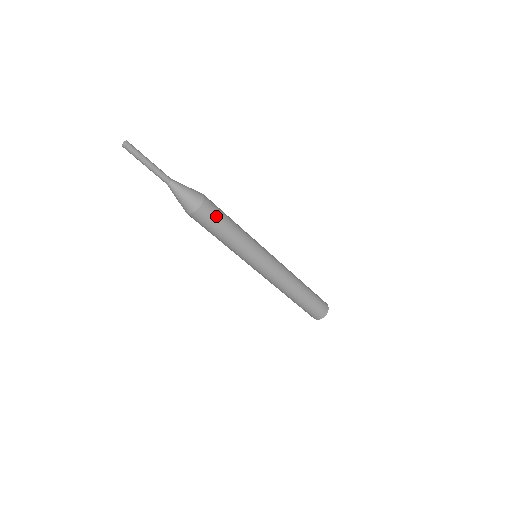
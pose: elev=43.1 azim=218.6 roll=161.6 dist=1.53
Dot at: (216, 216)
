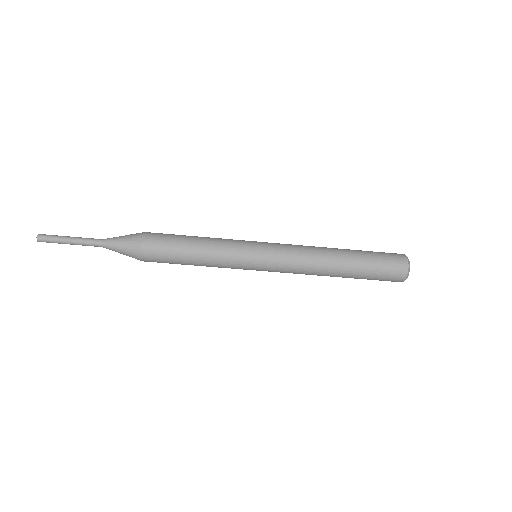
Dot at: (166, 247)
